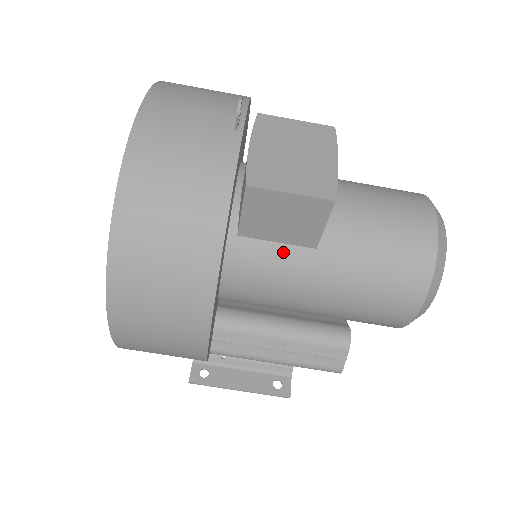
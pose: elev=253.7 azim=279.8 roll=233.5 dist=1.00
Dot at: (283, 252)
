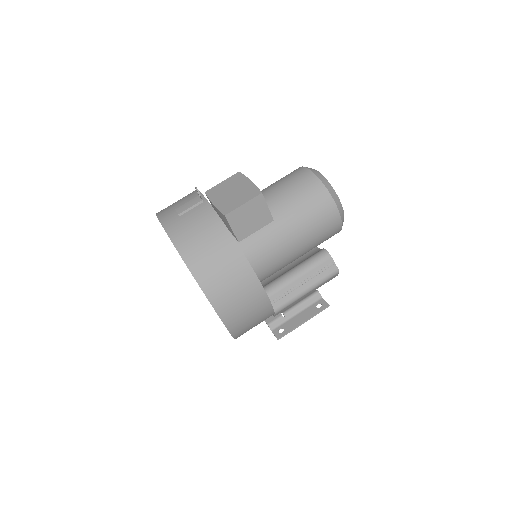
Dot at: (262, 233)
